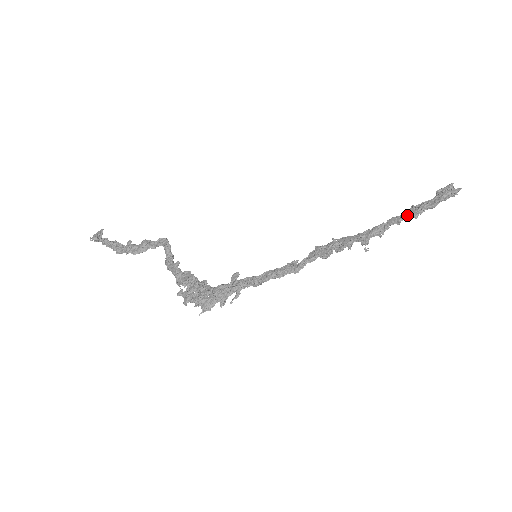
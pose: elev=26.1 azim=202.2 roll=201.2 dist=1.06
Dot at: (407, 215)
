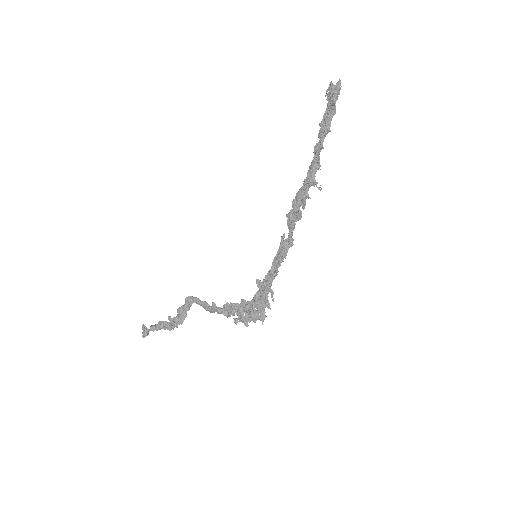
Dot at: (323, 137)
